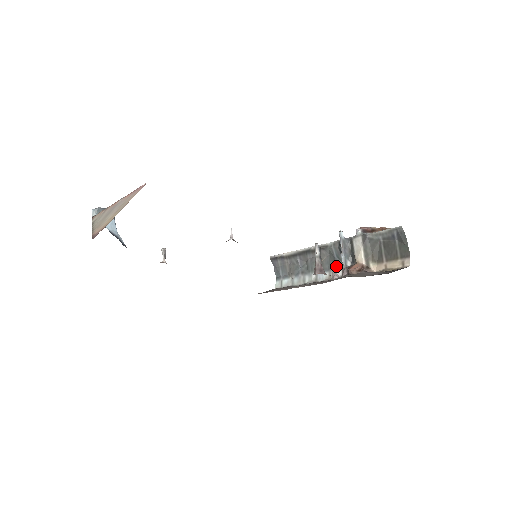
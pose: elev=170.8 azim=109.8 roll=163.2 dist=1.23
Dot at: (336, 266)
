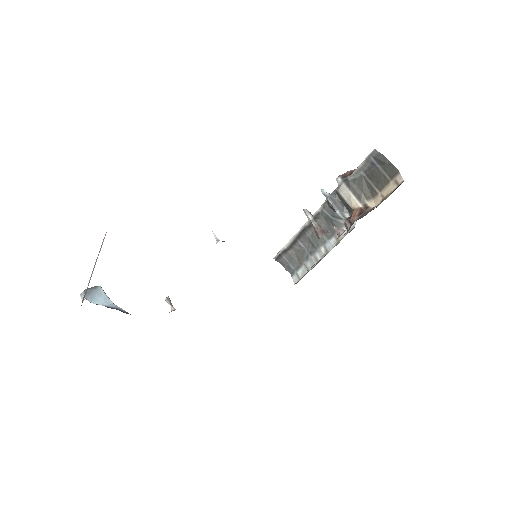
Dot at: (337, 226)
